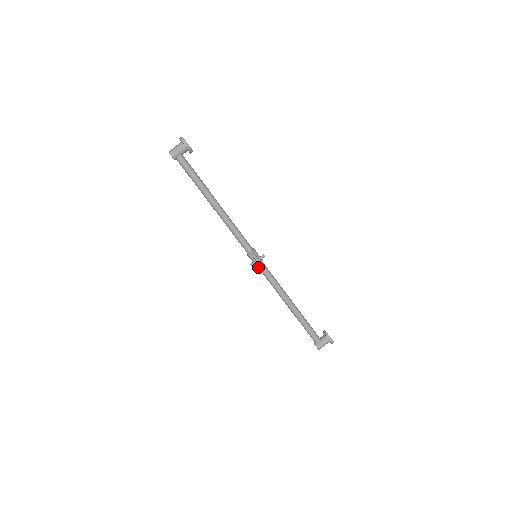
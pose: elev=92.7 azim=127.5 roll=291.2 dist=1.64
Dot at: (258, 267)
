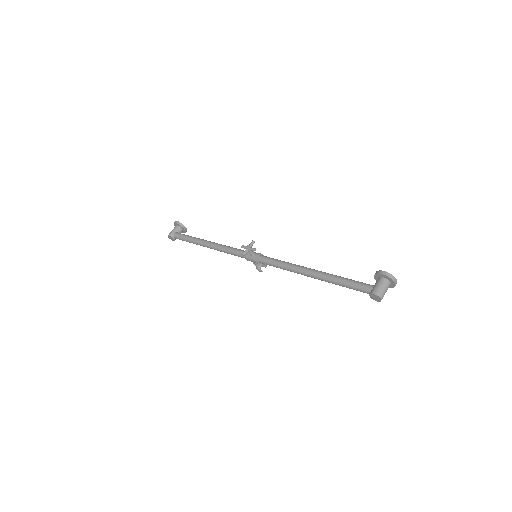
Dot at: (260, 262)
